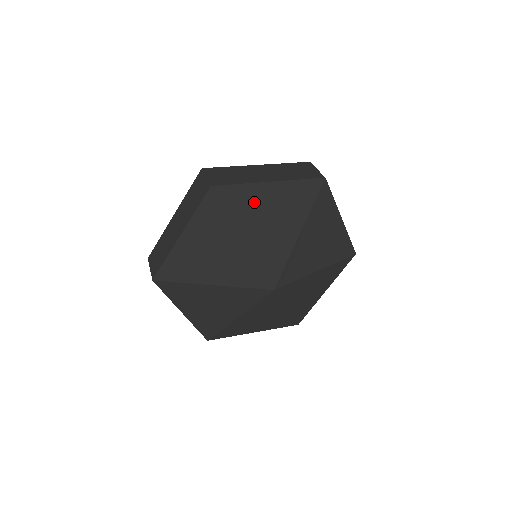
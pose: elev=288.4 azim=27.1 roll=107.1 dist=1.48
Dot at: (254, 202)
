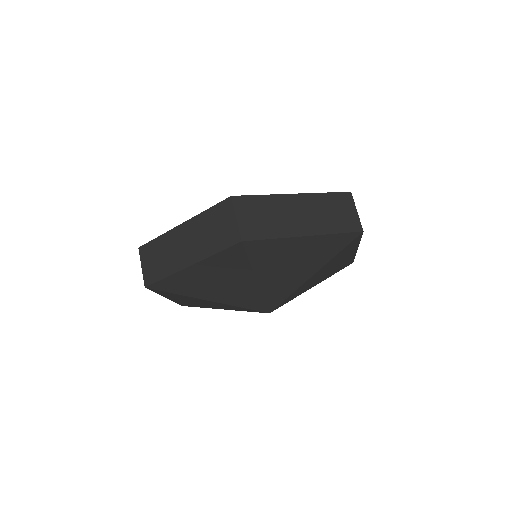
Dot at: (281, 253)
